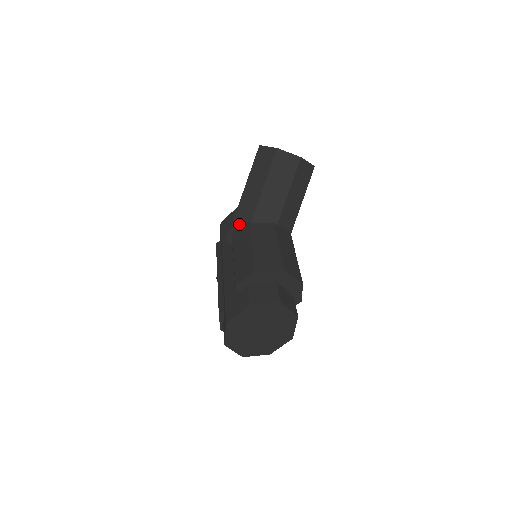
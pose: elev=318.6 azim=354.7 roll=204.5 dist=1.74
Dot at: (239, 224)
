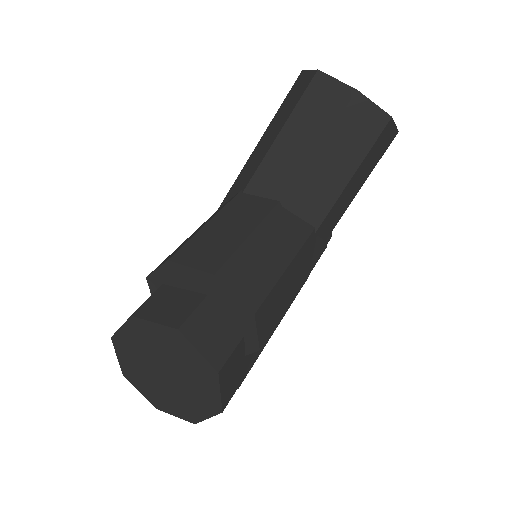
Dot at: (232, 194)
